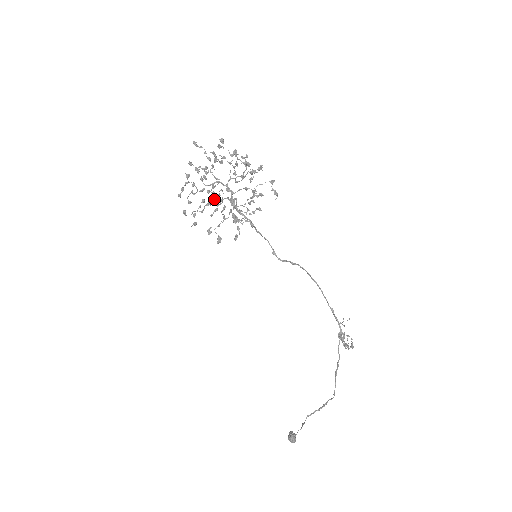
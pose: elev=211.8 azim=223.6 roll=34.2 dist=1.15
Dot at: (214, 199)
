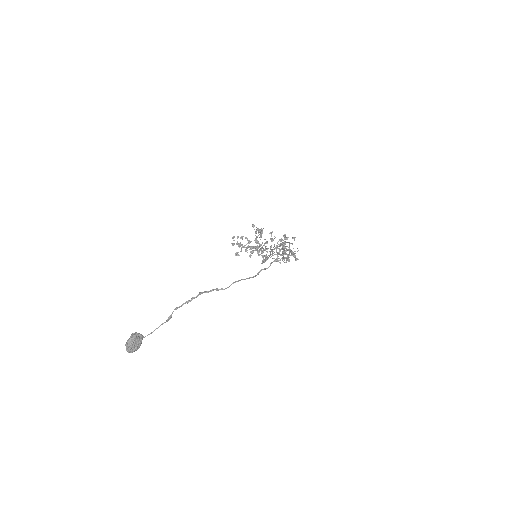
Dot at: (257, 229)
